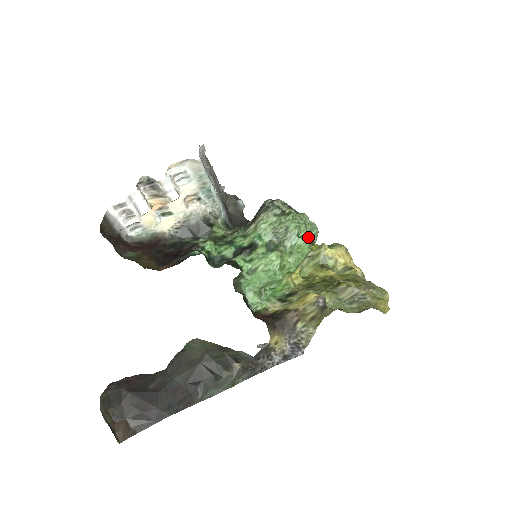
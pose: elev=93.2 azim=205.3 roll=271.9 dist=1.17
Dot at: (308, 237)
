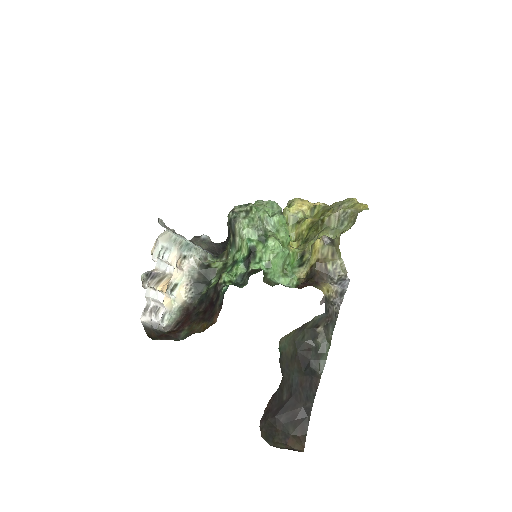
Dot at: (276, 212)
